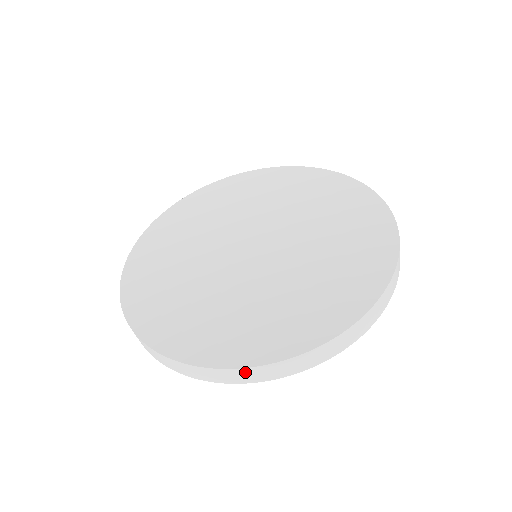
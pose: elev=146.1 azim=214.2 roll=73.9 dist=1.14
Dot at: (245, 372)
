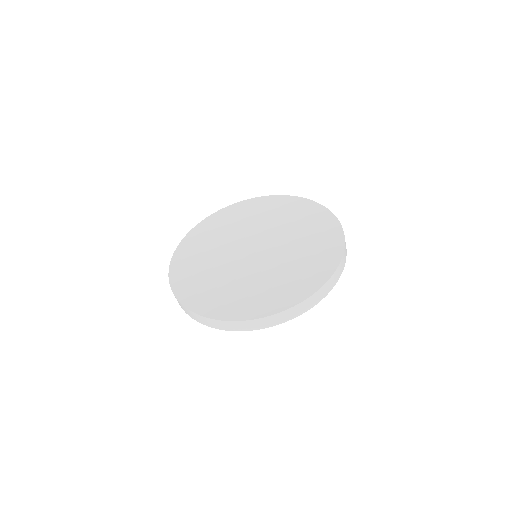
Dot at: (248, 323)
